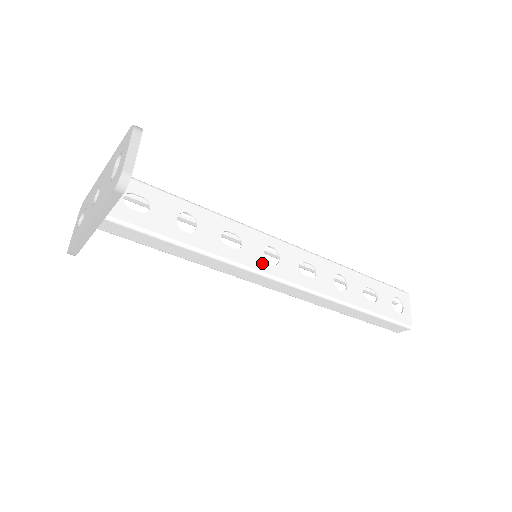
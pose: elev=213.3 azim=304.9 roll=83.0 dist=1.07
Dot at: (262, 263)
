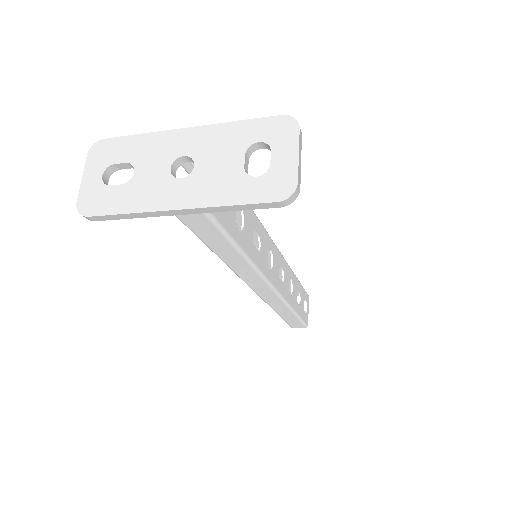
Dot at: (267, 268)
